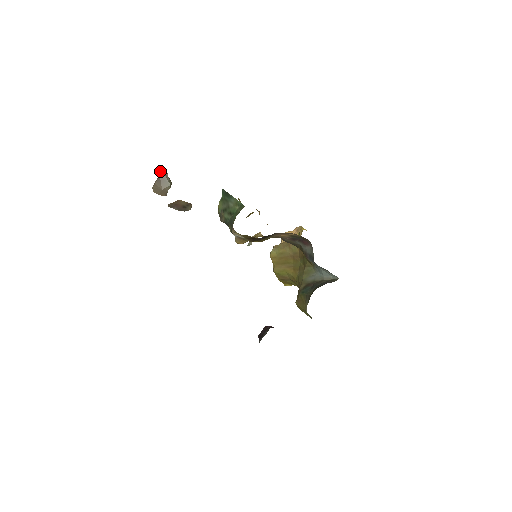
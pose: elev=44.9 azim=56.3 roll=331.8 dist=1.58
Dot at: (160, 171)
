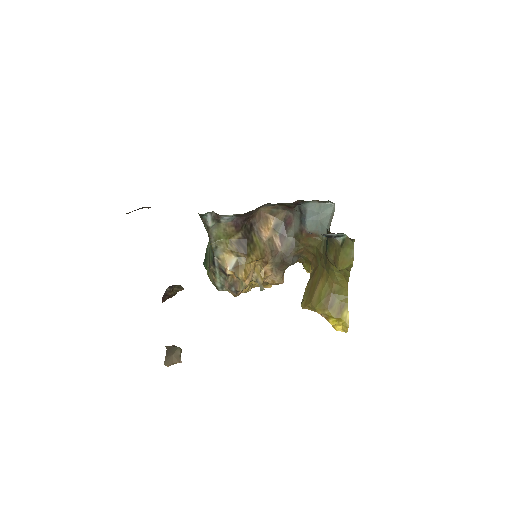
Dot at: (166, 348)
